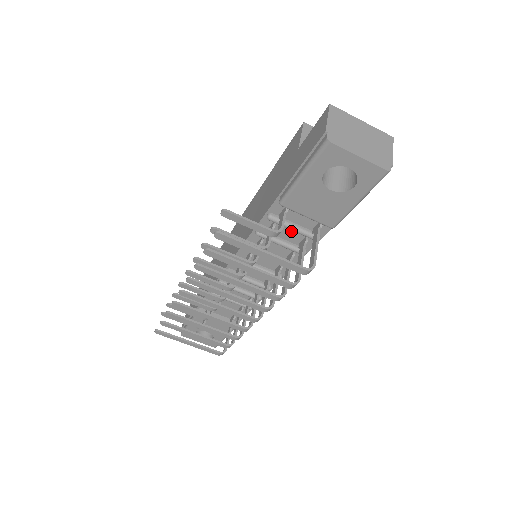
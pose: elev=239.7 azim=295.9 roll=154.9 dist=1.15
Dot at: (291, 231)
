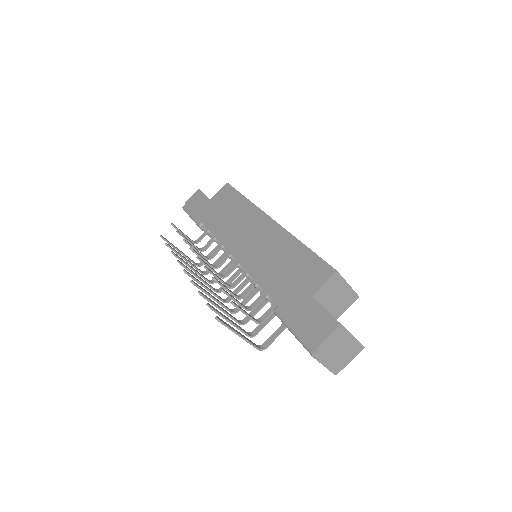
Dot at: occluded
